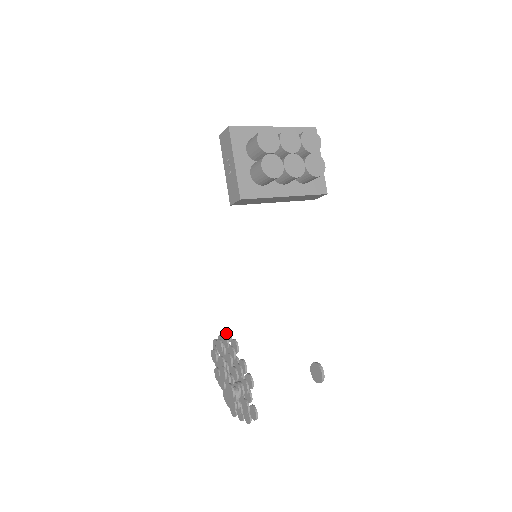
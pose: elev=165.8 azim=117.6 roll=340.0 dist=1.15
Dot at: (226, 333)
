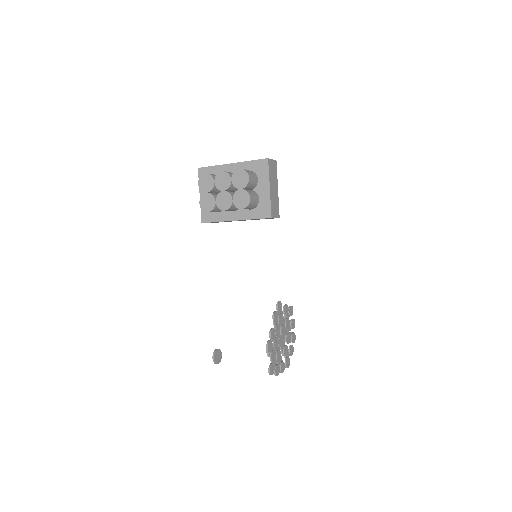
Dot at: (278, 305)
